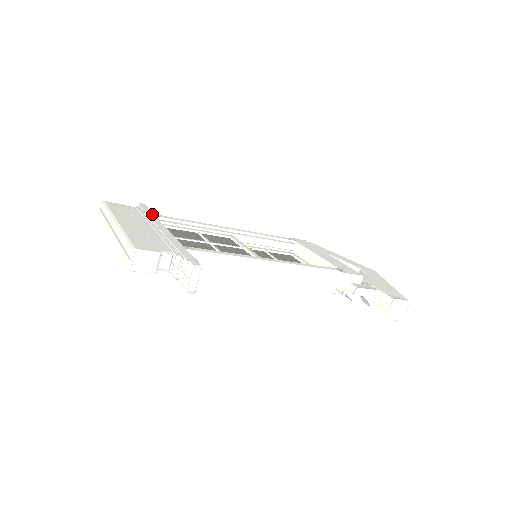
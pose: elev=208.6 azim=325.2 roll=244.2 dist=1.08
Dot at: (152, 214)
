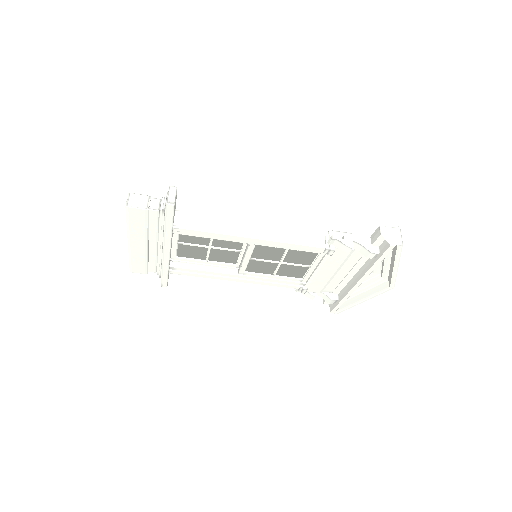
Dot at: occluded
